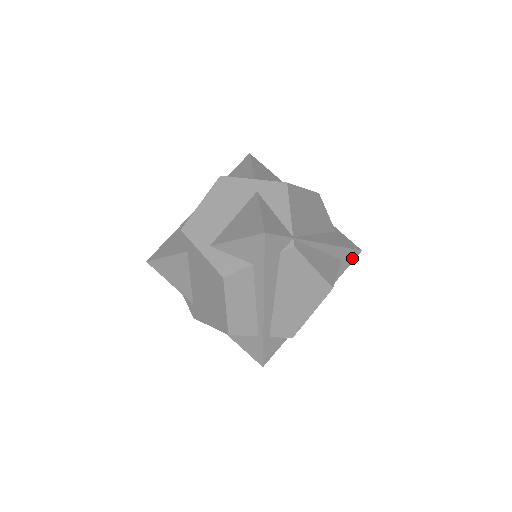
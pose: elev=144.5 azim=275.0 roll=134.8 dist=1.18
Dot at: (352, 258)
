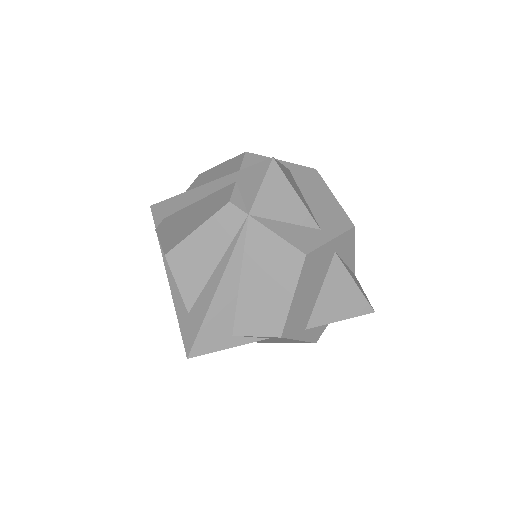
Dot at: occluded
